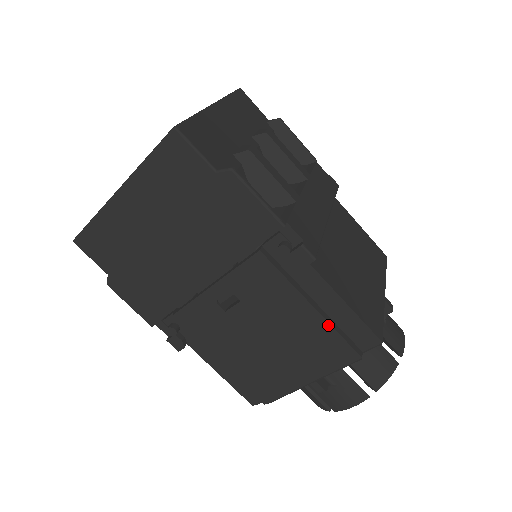
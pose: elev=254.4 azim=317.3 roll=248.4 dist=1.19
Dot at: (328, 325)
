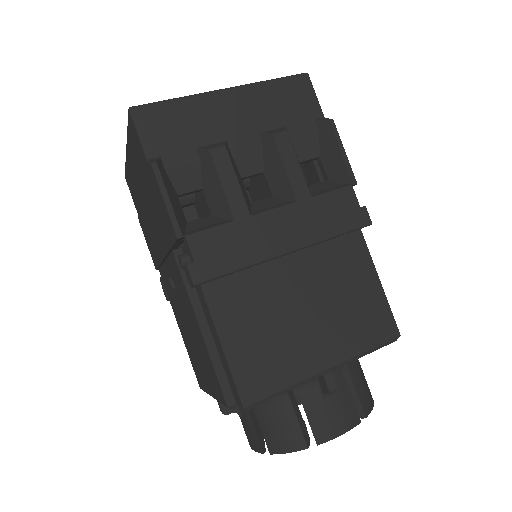
Dot at: (209, 355)
